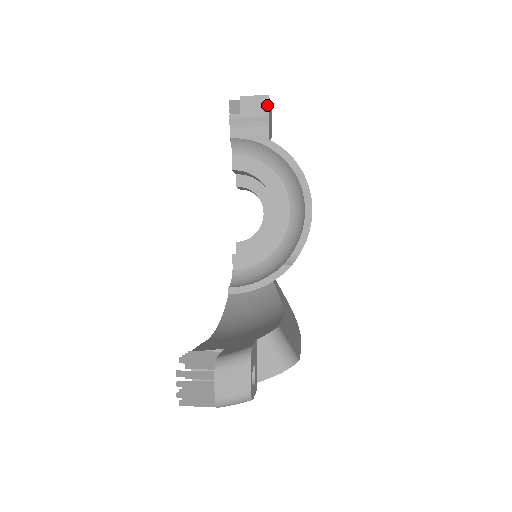
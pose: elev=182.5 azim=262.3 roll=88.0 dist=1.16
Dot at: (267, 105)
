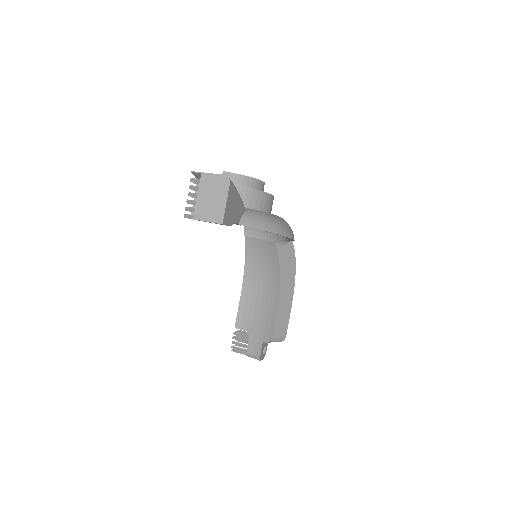
Dot at: occluded
